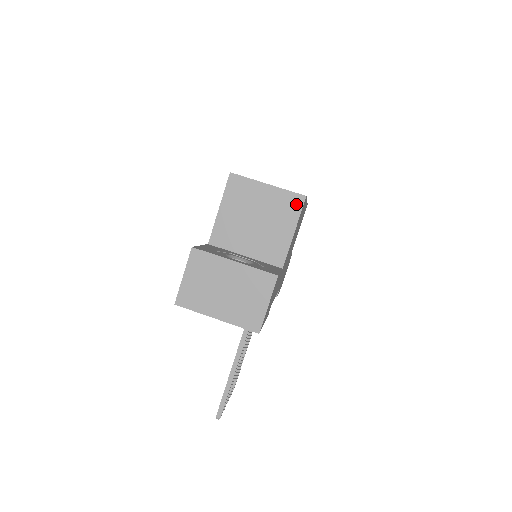
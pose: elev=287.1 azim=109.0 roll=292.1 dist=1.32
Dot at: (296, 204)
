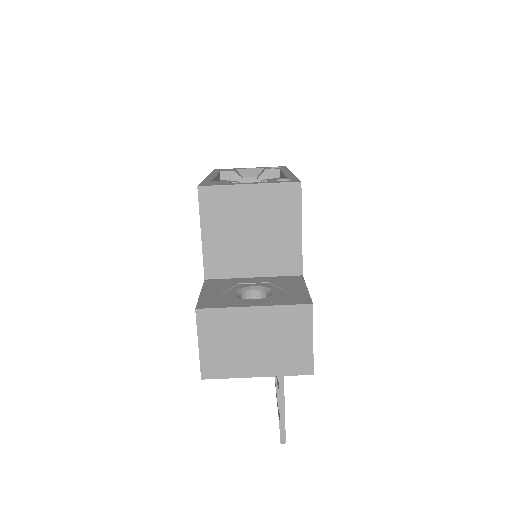
Dot at: (292, 196)
